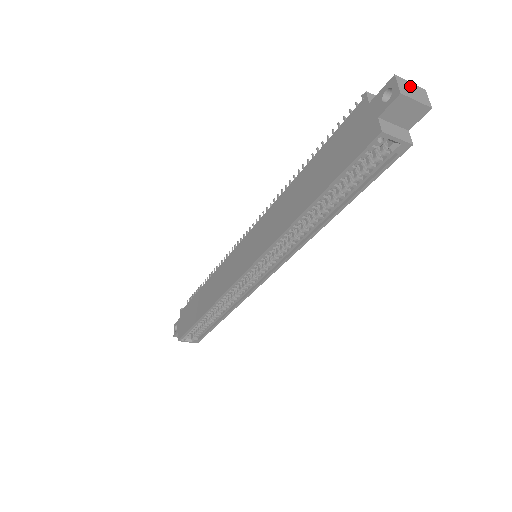
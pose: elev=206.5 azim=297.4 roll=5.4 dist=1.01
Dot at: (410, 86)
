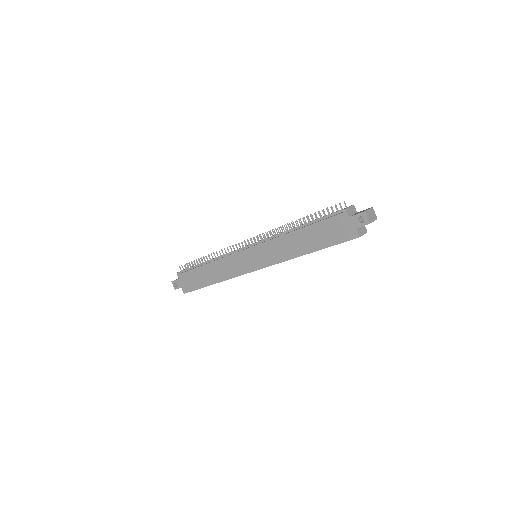
Dot at: (370, 213)
